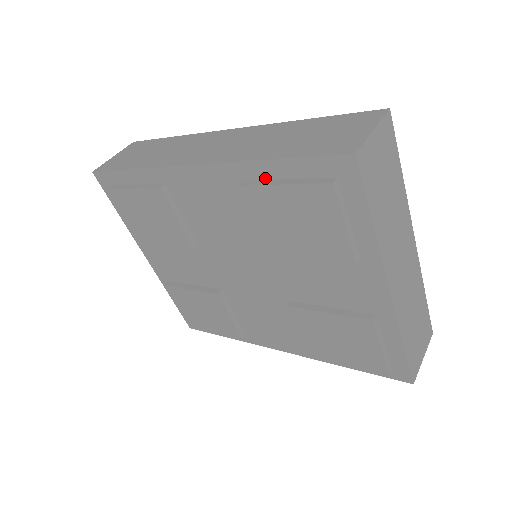
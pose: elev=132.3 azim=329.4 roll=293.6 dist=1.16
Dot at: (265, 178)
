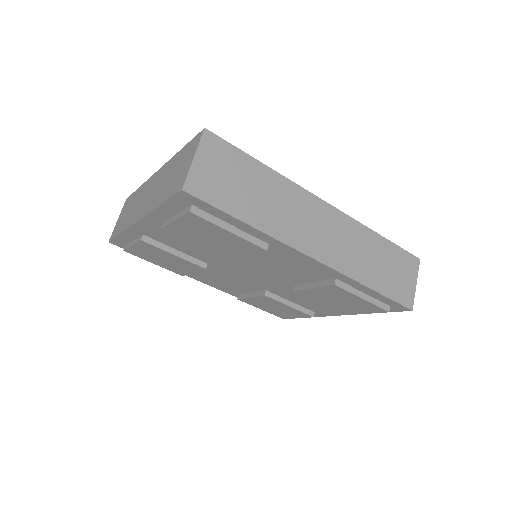
Dot at: (354, 287)
